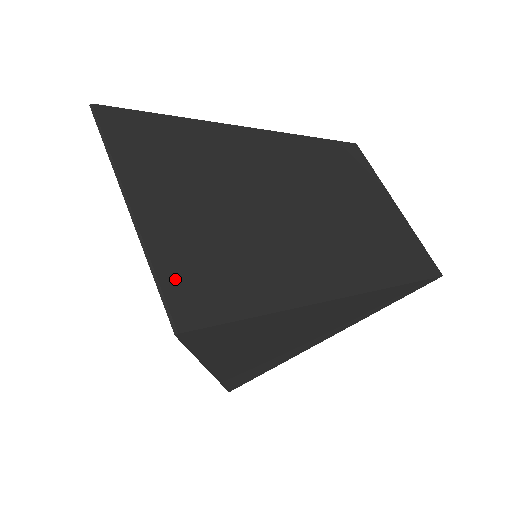
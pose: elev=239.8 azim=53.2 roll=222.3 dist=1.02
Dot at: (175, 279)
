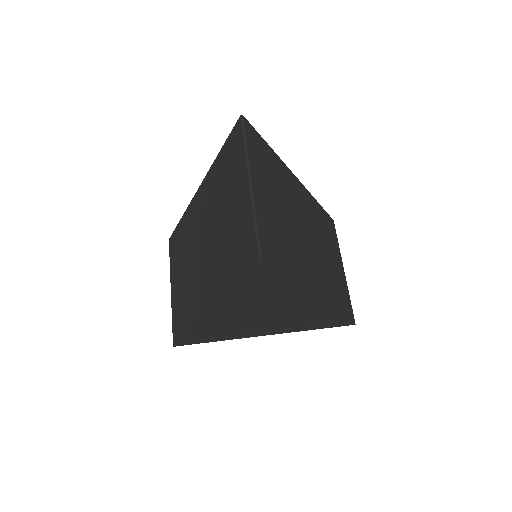
Dot at: (263, 237)
